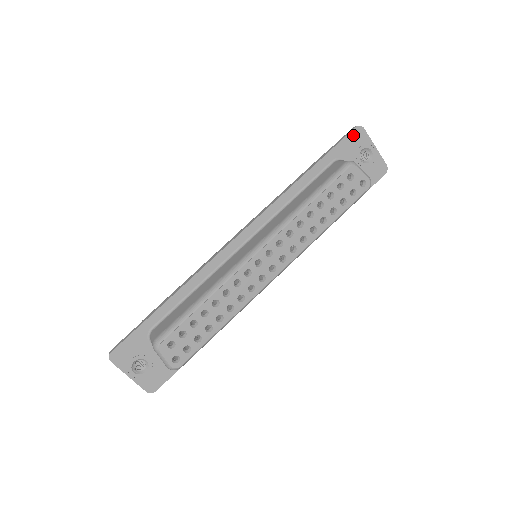
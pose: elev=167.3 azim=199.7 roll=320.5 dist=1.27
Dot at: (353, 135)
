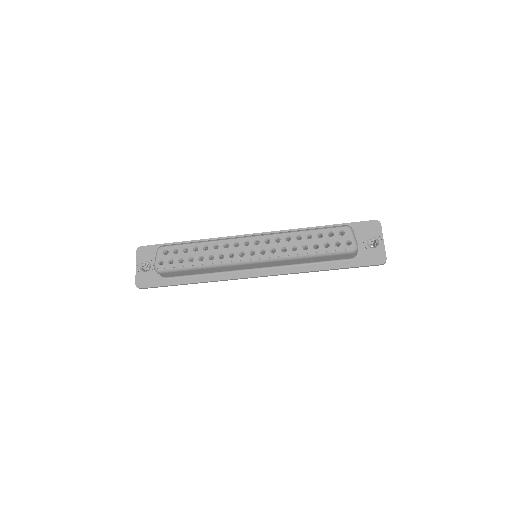
Dot at: (370, 224)
